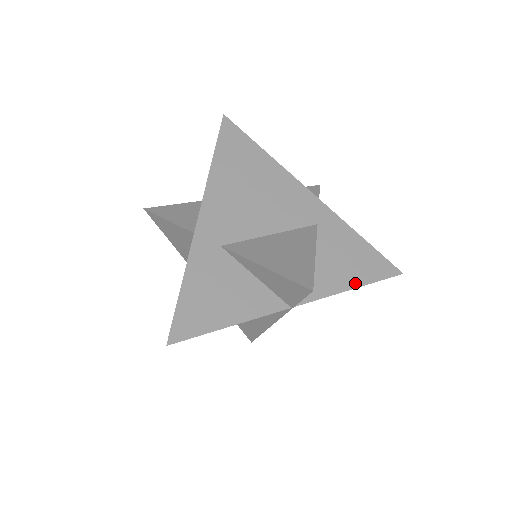
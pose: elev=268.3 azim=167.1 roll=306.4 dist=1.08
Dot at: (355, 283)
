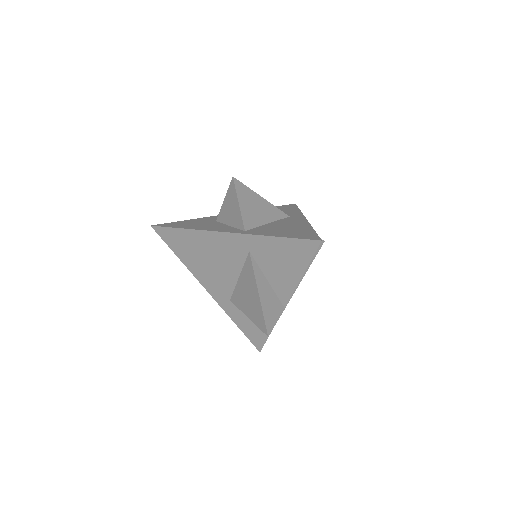
Dot at: (300, 272)
